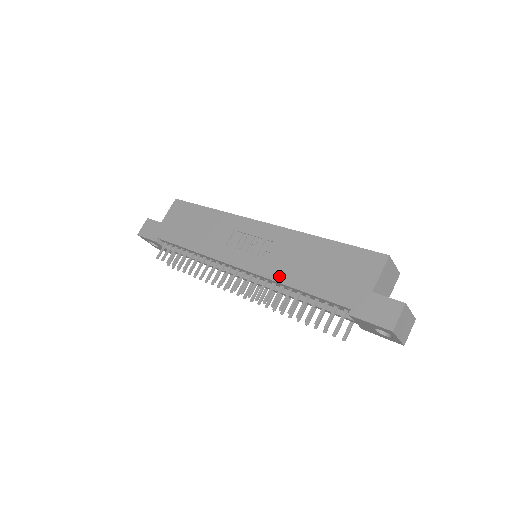
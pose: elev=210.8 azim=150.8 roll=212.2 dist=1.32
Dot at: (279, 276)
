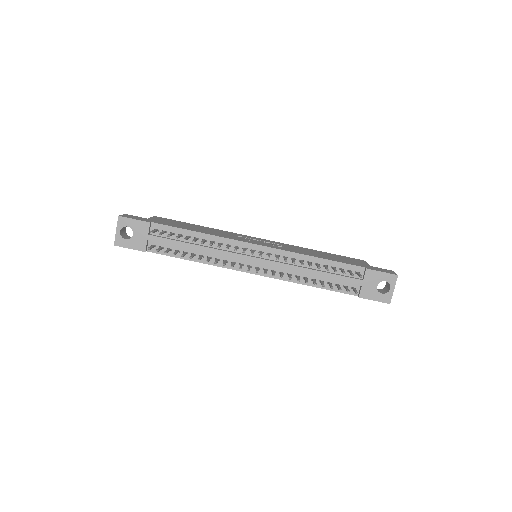
Dot at: (300, 253)
